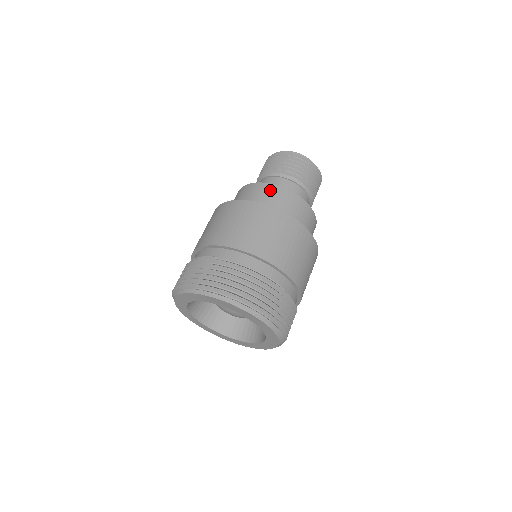
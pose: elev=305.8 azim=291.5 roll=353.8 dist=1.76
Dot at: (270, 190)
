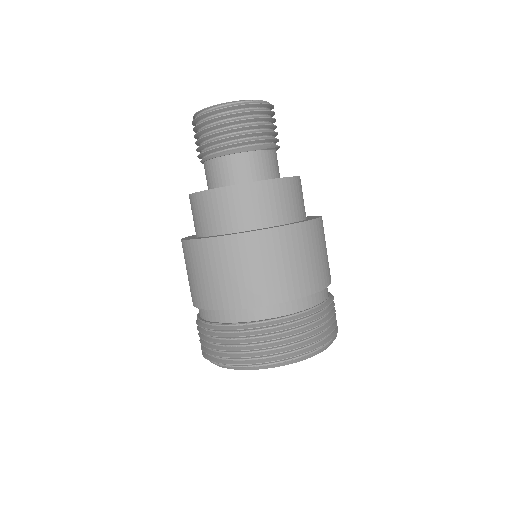
Dot at: (238, 196)
